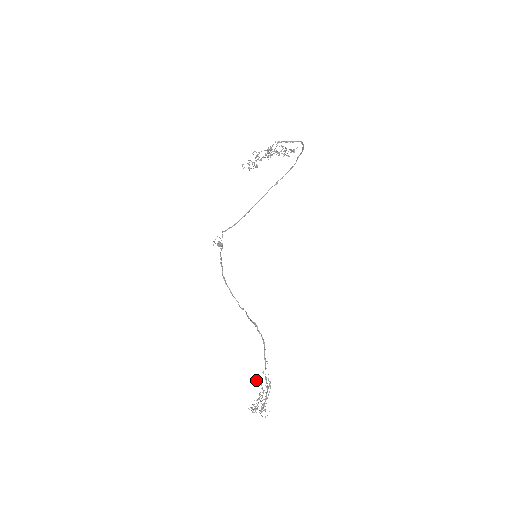
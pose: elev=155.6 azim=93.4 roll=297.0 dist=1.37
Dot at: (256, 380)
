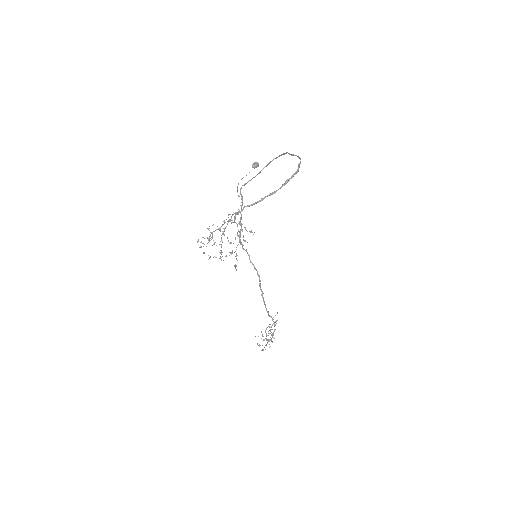
Dot at: occluded
